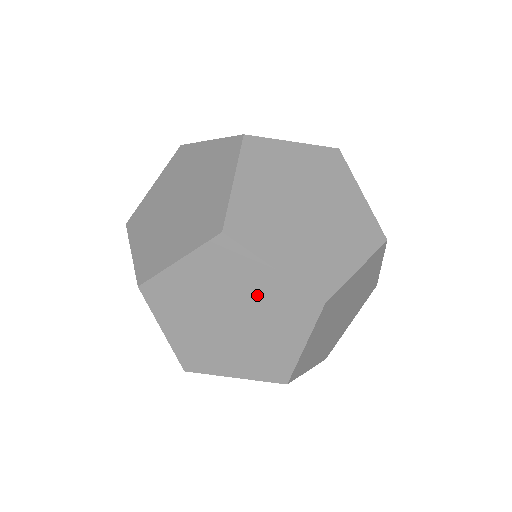
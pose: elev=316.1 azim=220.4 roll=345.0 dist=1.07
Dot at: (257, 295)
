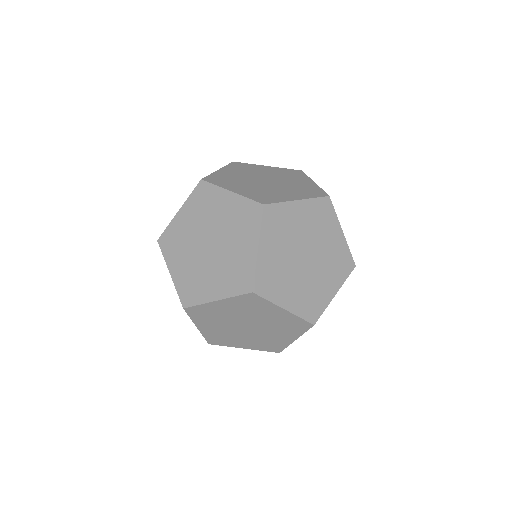
Dot at: occluded
